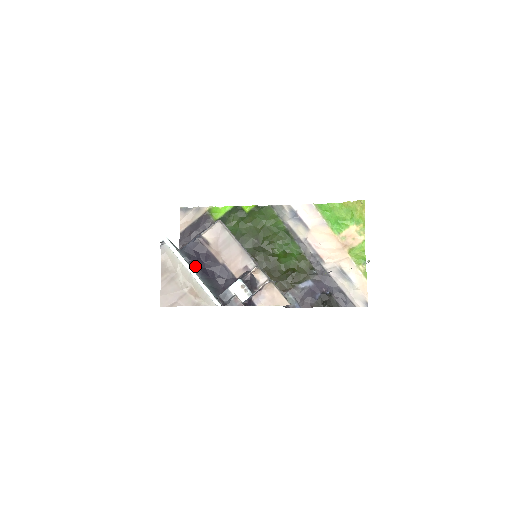
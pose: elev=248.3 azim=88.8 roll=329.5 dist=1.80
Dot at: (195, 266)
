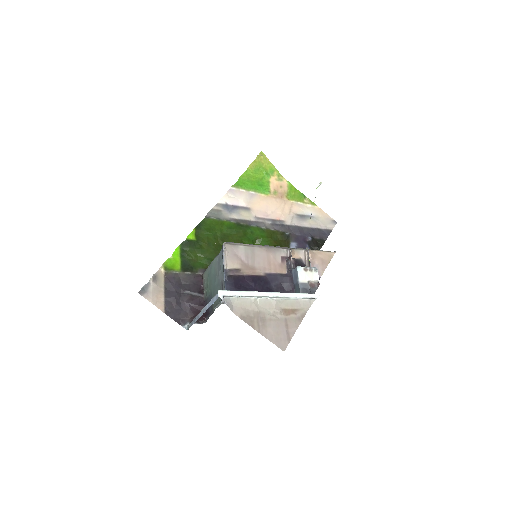
Dot at: occluded
